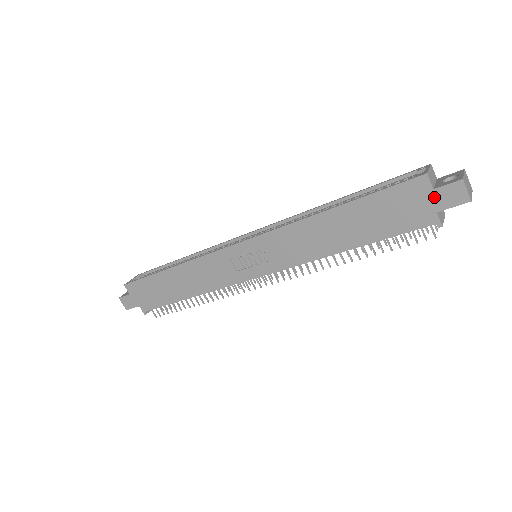
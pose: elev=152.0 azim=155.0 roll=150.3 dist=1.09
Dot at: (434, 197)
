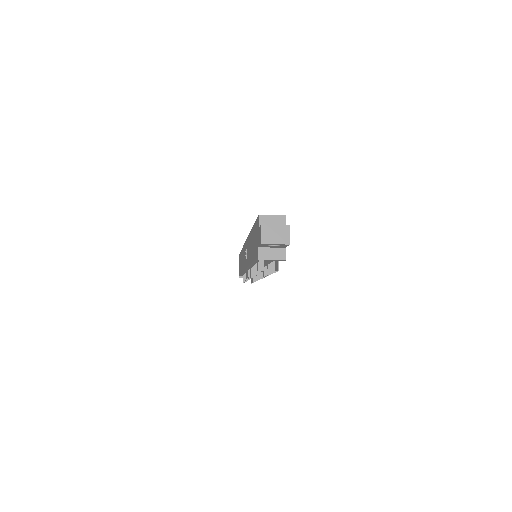
Dot at: occluded
